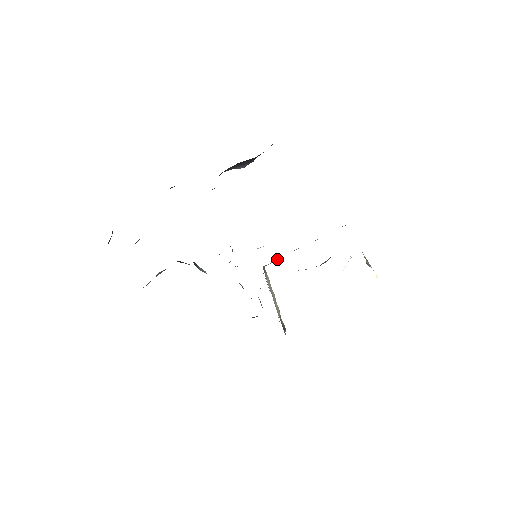
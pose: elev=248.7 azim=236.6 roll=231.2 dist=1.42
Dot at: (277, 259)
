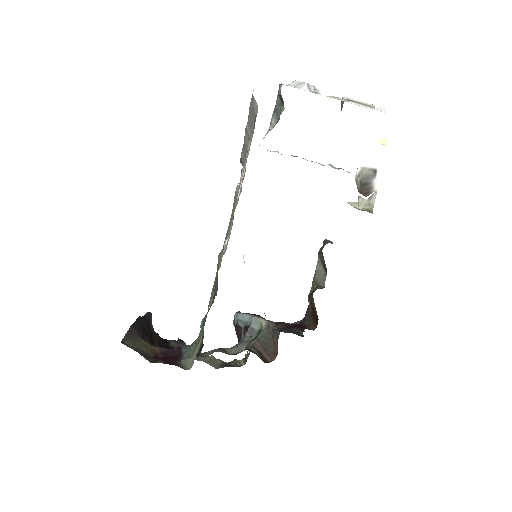
Dot at: (242, 157)
